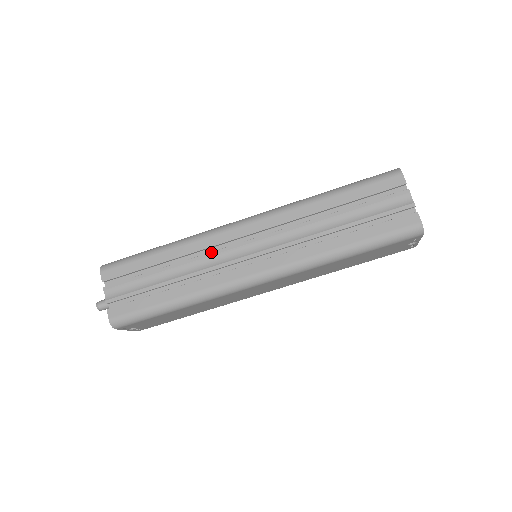
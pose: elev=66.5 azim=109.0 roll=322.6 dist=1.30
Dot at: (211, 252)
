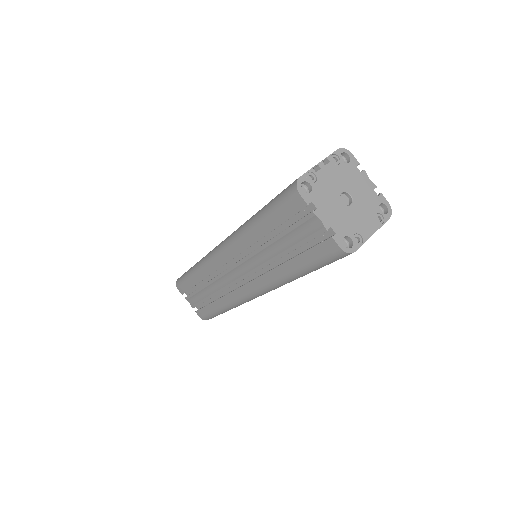
Dot at: (216, 277)
